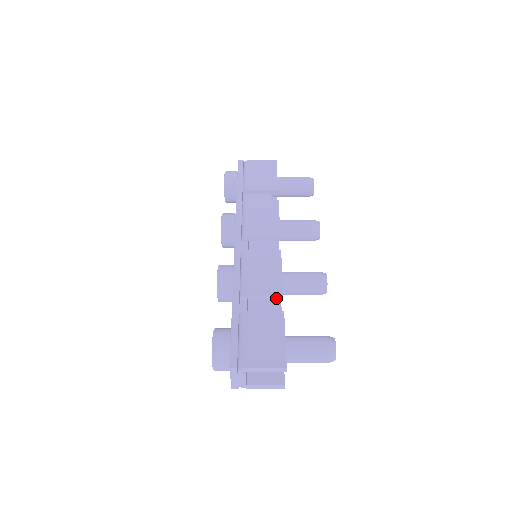
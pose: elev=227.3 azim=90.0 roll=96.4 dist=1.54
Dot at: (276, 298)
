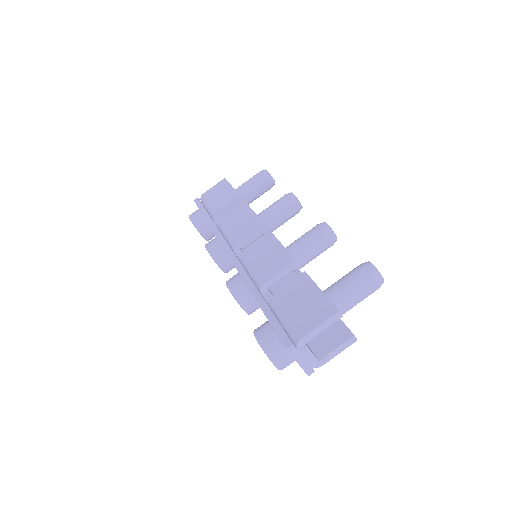
Dot at: (292, 269)
